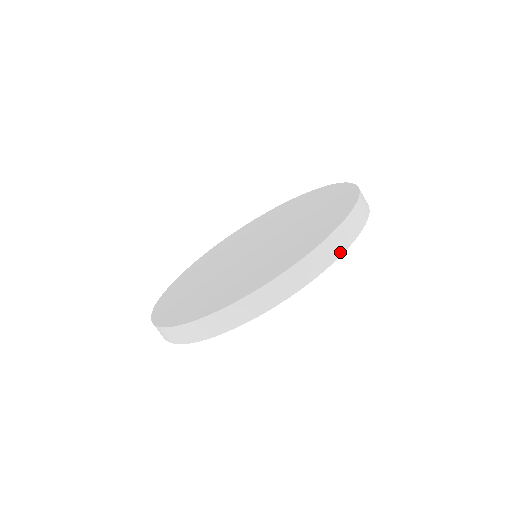
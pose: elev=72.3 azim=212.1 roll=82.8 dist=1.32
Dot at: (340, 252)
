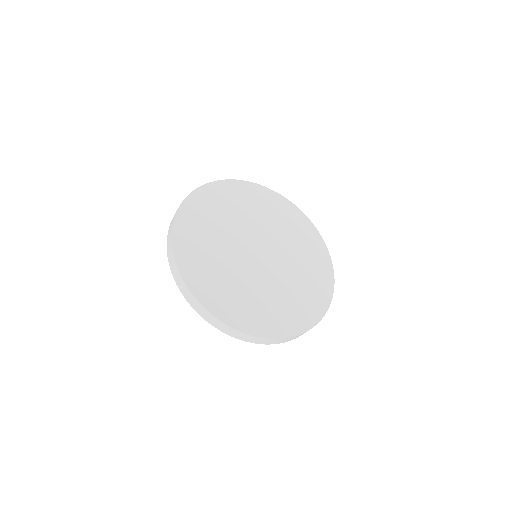
Dot at: occluded
